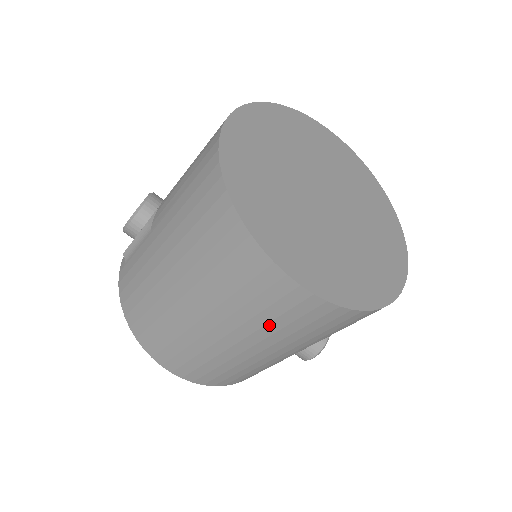
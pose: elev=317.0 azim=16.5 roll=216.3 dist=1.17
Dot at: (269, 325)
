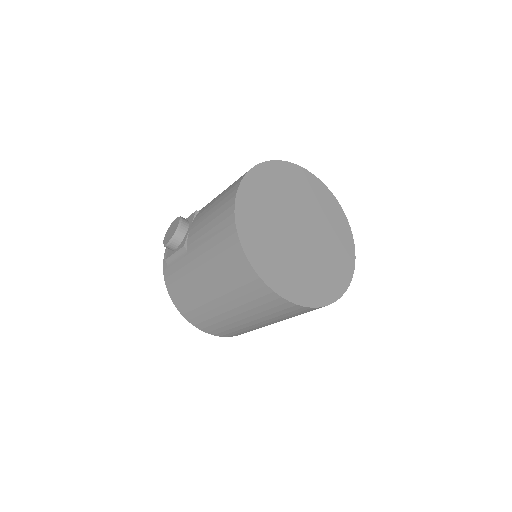
Dot at: (271, 315)
